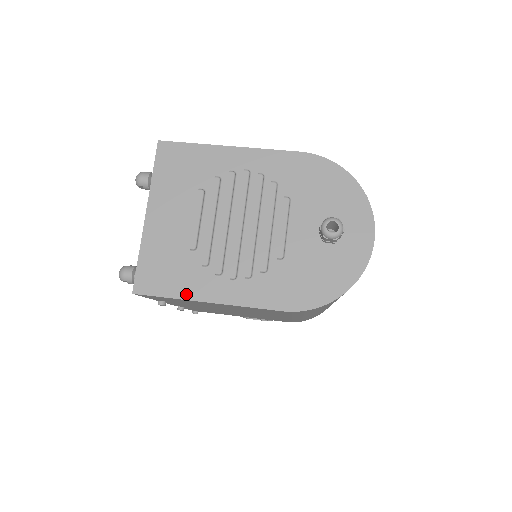
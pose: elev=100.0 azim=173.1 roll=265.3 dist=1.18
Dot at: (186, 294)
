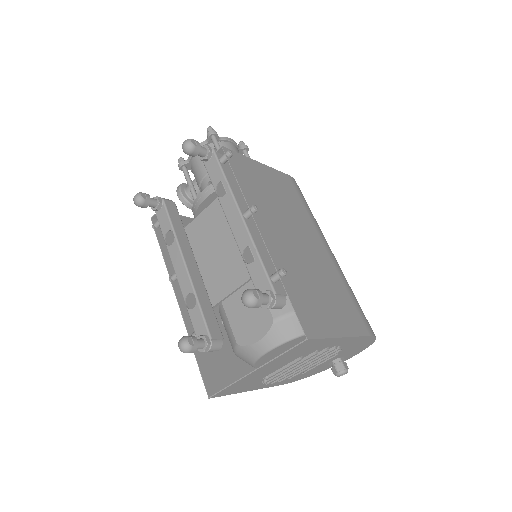
Dot at: (241, 392)
